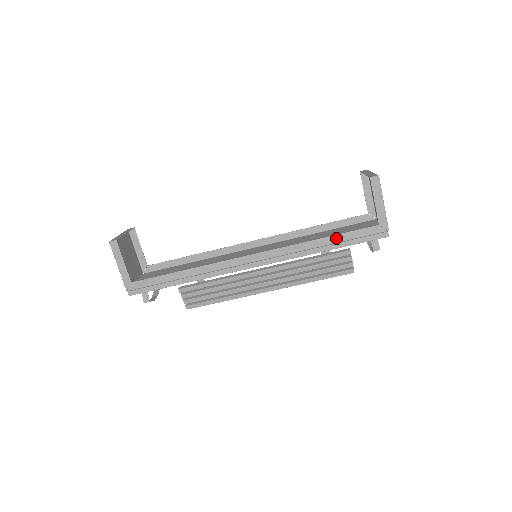
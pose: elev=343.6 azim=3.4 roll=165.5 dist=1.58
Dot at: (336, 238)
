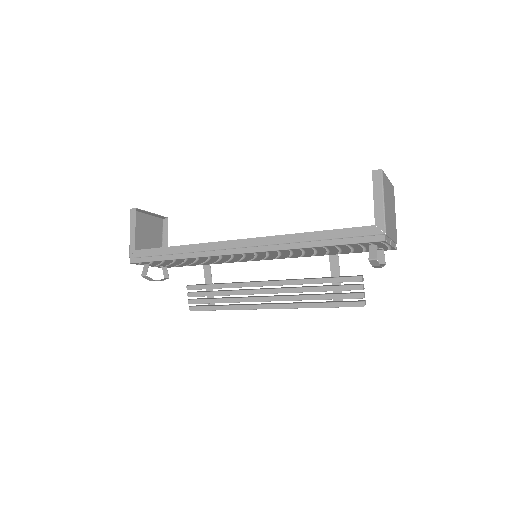
Dot at: (326, 234)
